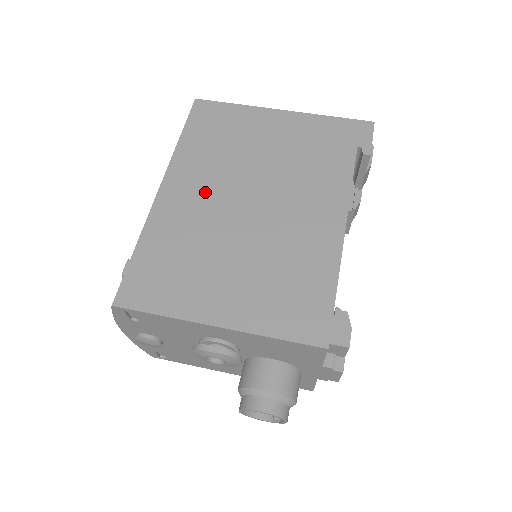
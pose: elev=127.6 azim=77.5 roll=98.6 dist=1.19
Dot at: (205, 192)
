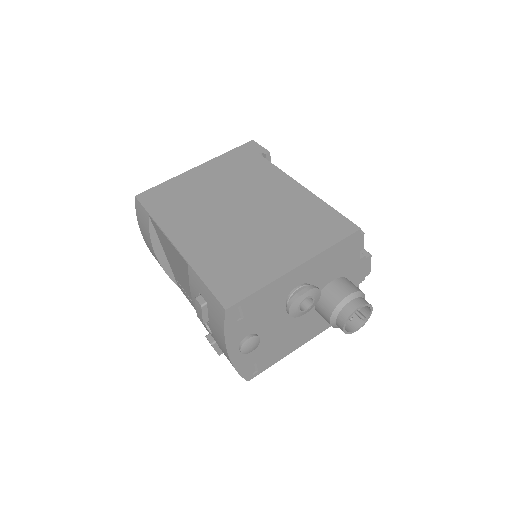
Dot at: (205, 226)
